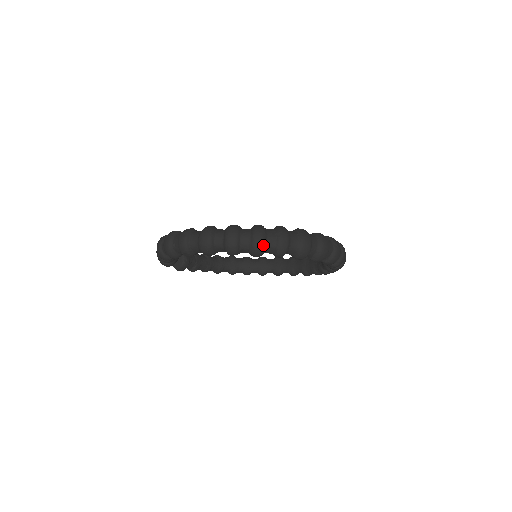
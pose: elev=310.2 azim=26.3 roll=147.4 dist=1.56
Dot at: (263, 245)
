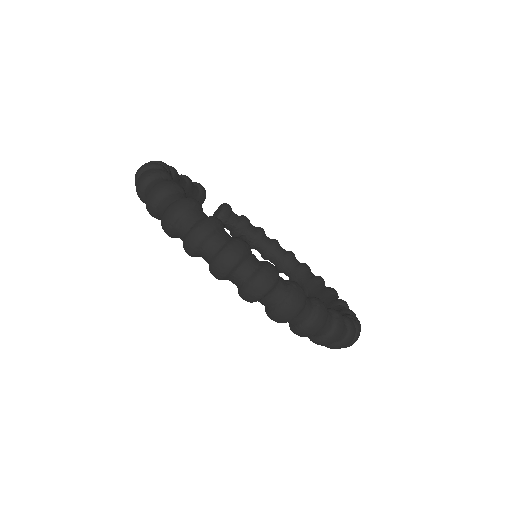
Dot at: (171, 223)
